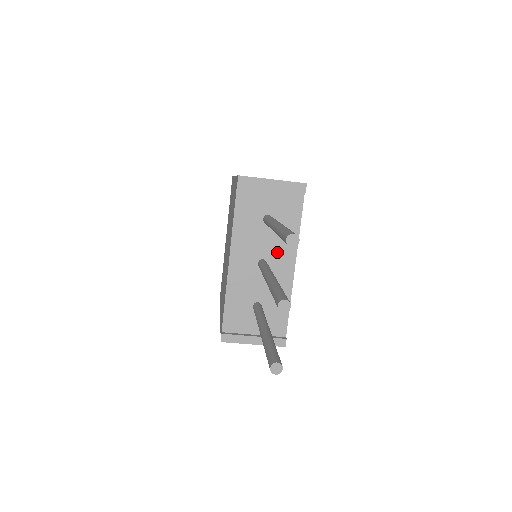
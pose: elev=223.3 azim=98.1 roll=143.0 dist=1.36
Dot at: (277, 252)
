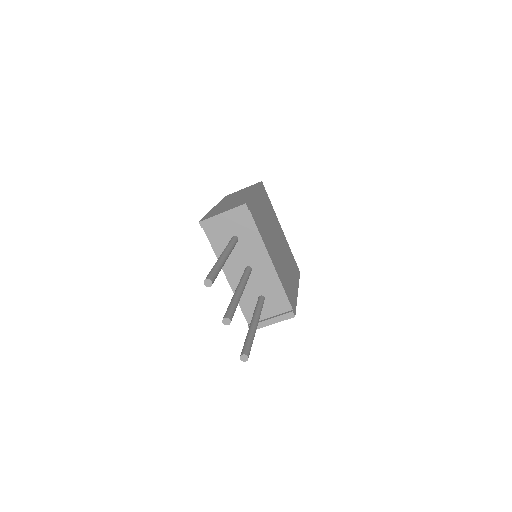
Dot at: (254, 257)
